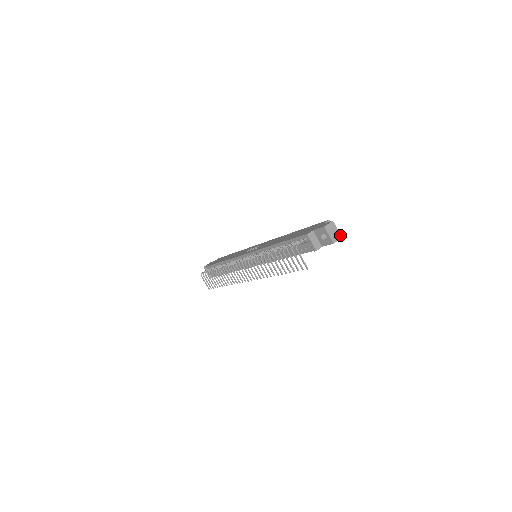
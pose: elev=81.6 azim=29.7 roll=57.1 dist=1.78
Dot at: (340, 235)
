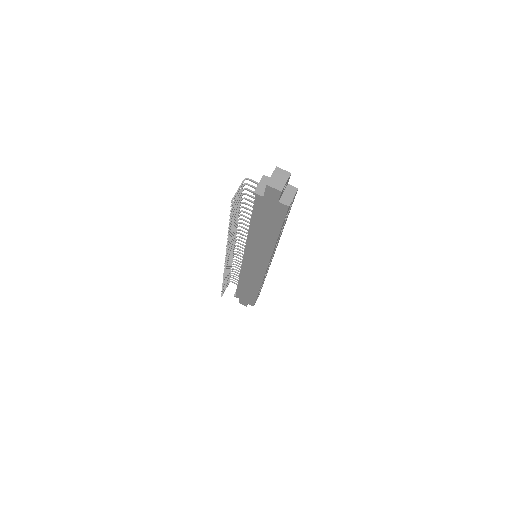
Dot at: (282, 188)
